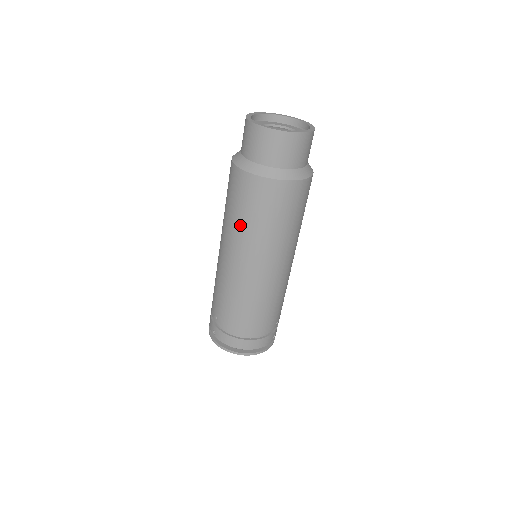
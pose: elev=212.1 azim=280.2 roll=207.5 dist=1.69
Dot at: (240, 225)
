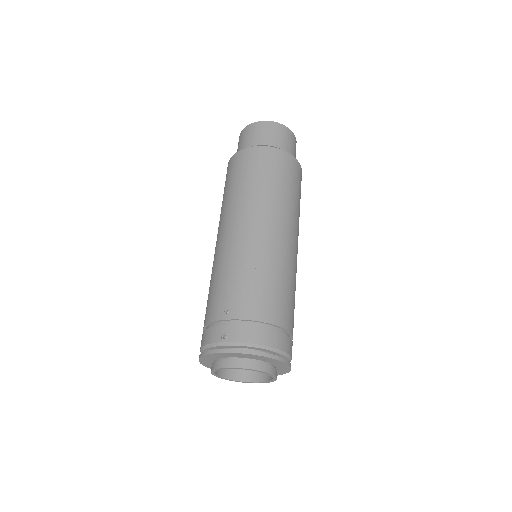
Dot at: (256, 189)
